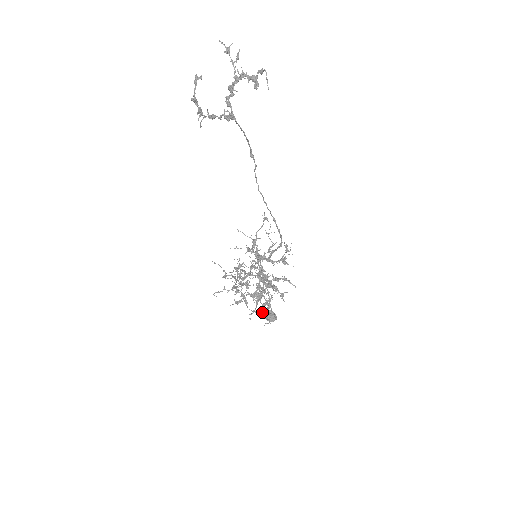
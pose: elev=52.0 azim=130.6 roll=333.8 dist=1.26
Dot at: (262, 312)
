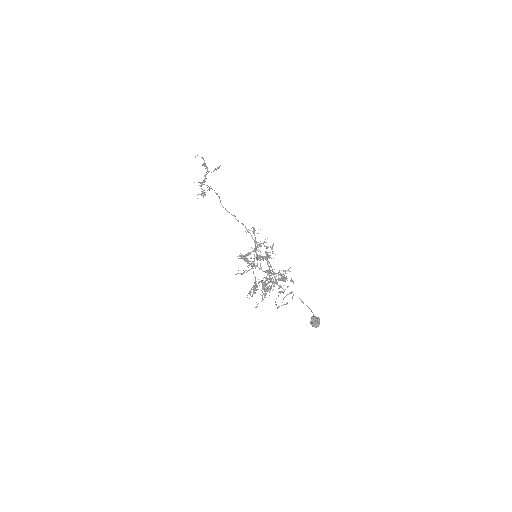
Dot at: occluded
